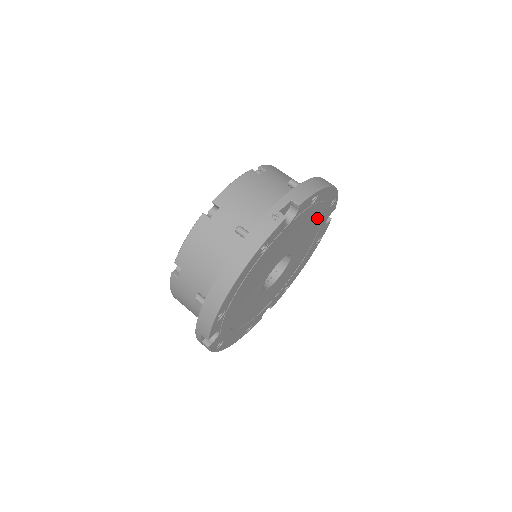
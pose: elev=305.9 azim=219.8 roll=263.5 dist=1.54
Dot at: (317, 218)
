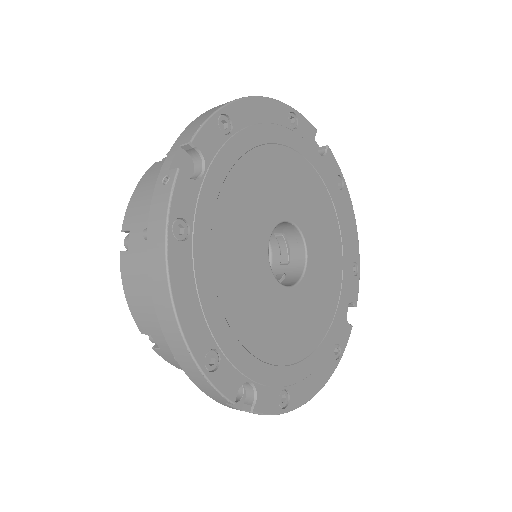
Dot at: (283, 152)
